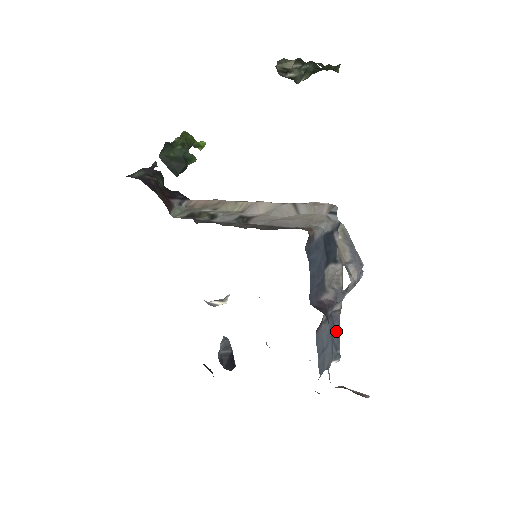
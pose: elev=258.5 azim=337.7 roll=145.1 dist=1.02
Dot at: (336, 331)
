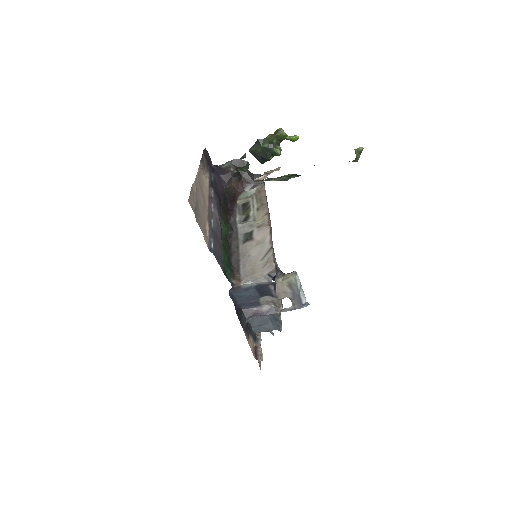
Dot at: (278, 320)
